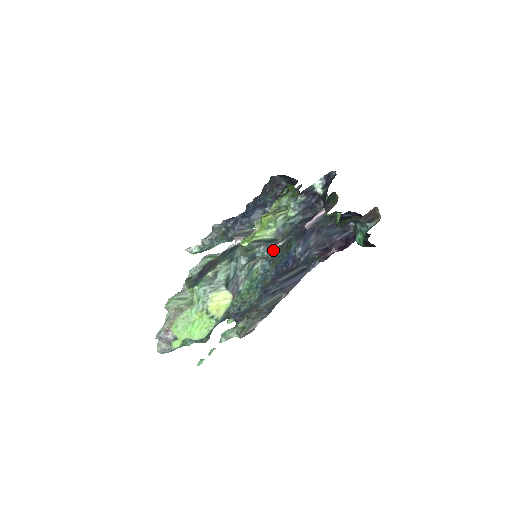
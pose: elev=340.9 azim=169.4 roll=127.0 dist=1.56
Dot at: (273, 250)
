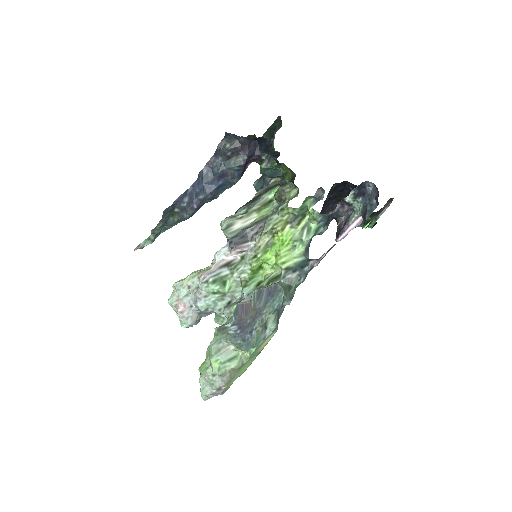
Dot at: occluded
